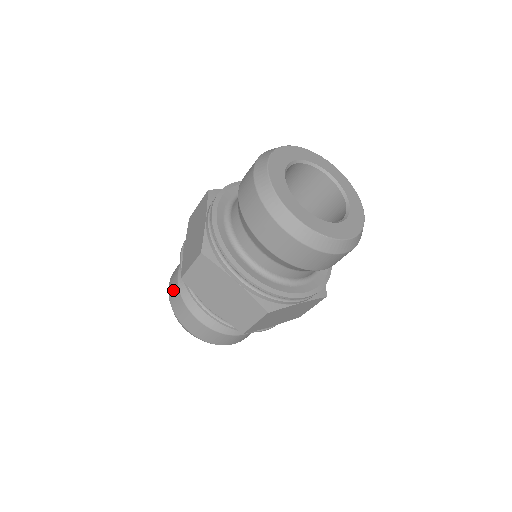
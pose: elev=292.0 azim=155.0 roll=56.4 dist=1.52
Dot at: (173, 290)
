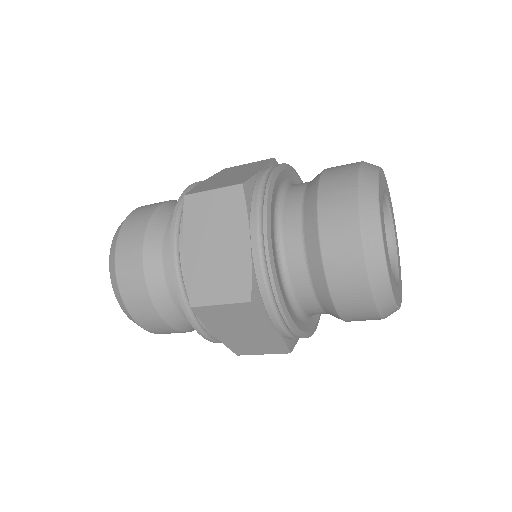
Dot at: (131, 281)
